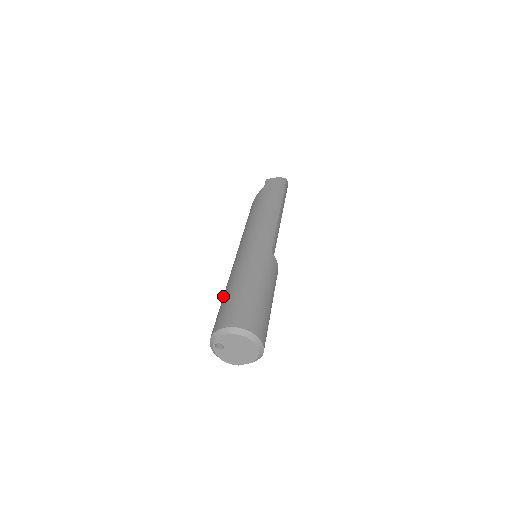
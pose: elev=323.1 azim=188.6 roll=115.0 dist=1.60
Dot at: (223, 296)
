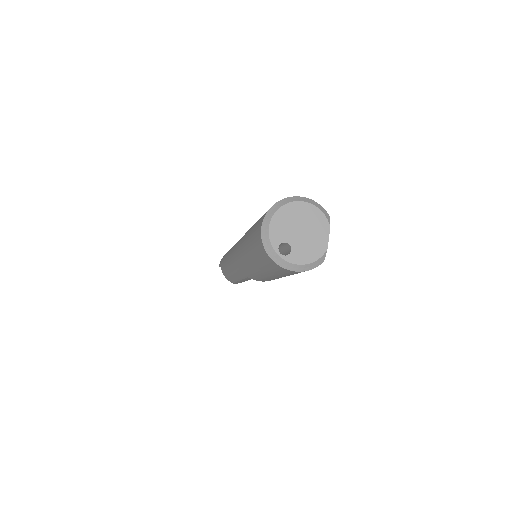
Dot at: (253, 263)
